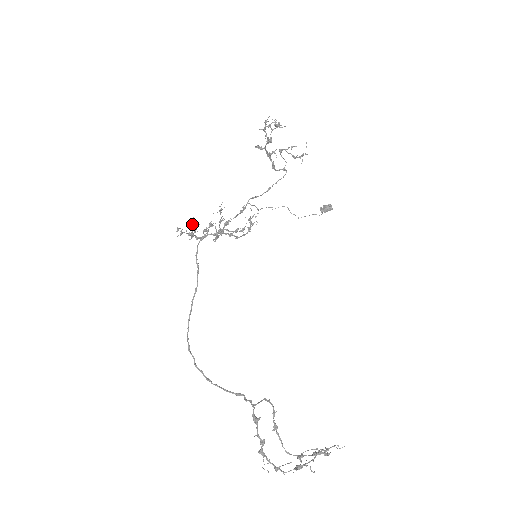
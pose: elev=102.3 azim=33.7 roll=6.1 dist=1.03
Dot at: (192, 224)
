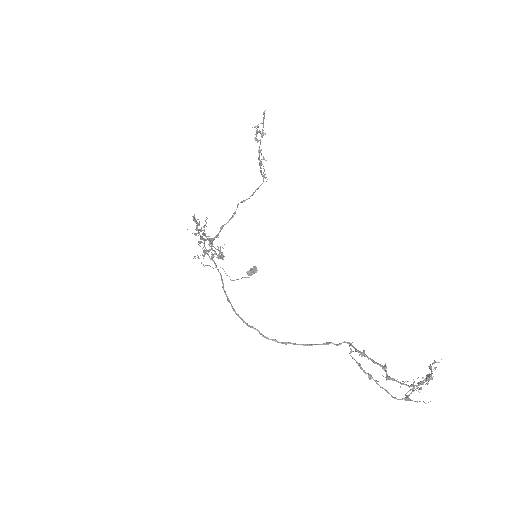
Dot at: occluded
